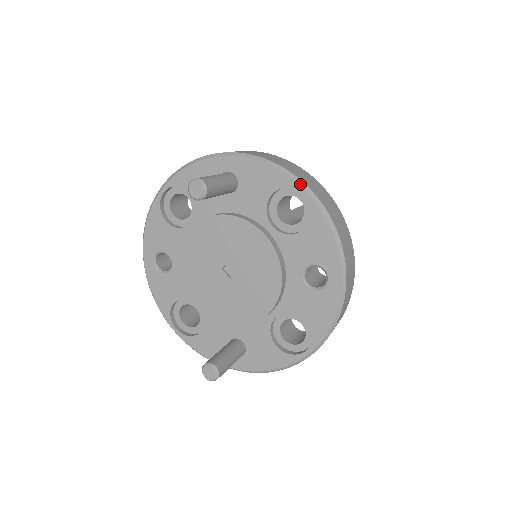
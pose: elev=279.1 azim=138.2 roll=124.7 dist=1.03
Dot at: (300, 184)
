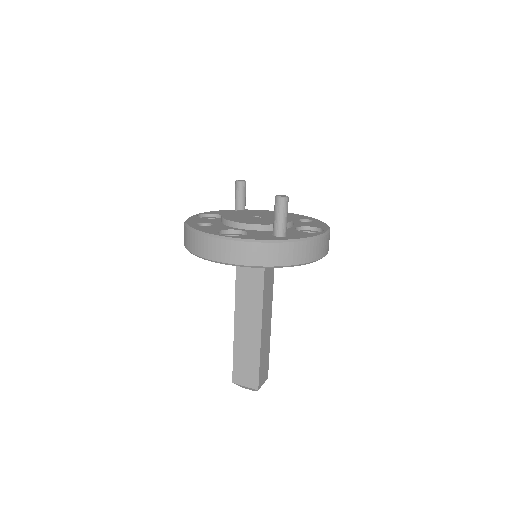
Dot at: occluded
